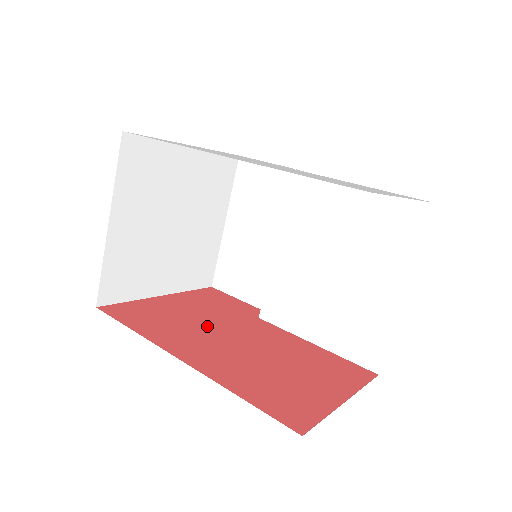
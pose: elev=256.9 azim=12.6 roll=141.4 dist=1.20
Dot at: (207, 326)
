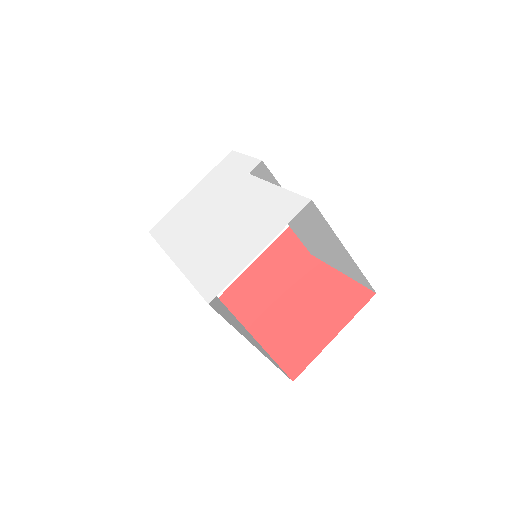
Dot at: (273, 287)
